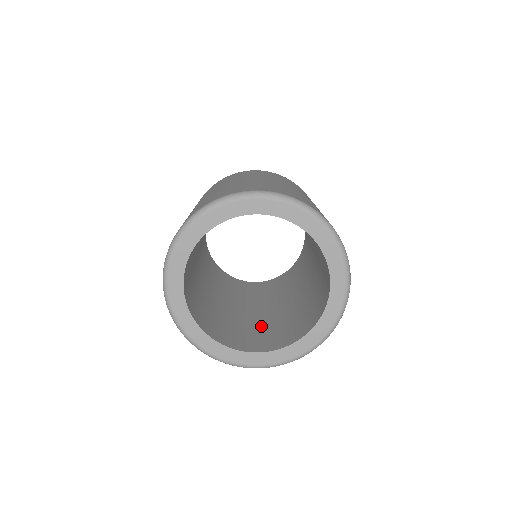
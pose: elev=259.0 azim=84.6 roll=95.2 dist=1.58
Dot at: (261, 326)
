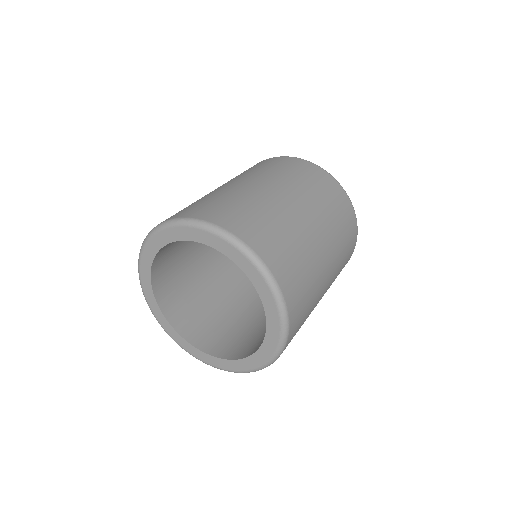
Dot at: occluded
